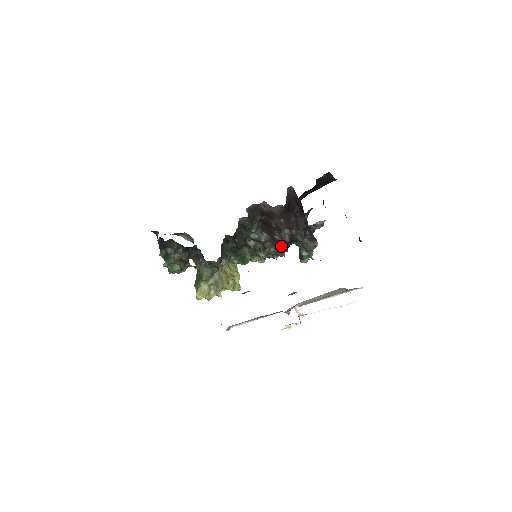
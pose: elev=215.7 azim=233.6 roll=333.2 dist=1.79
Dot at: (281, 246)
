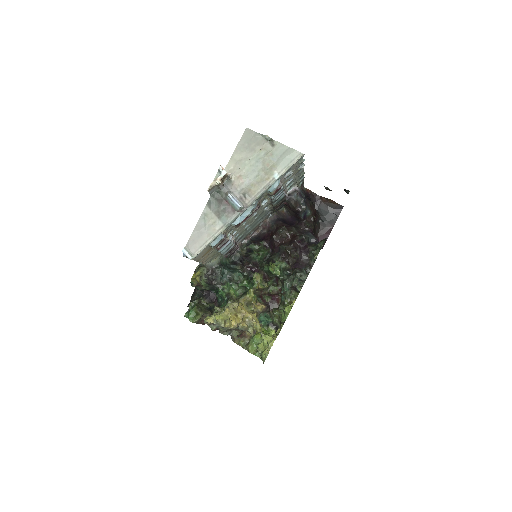
Dot at: (286, 250)
